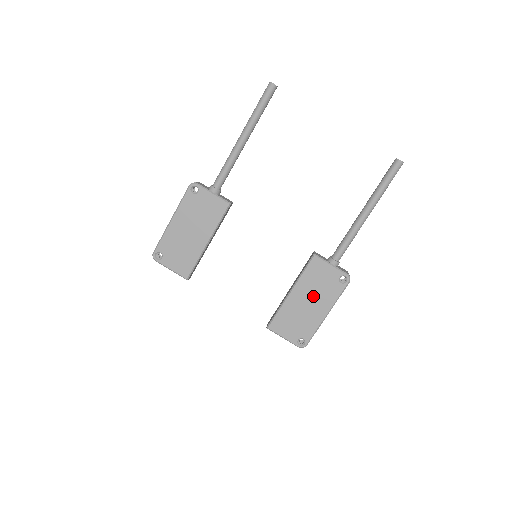
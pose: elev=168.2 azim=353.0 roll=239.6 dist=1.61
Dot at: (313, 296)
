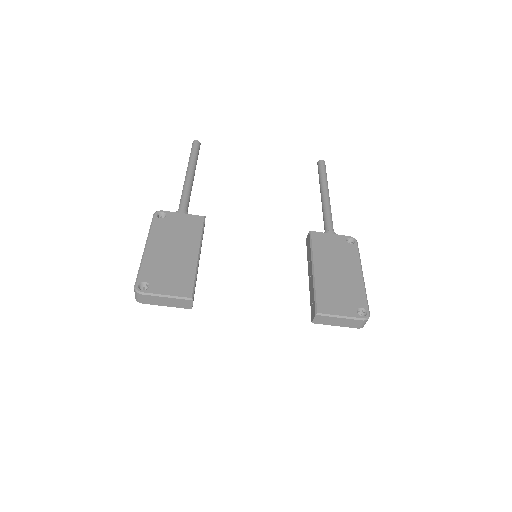
Dot at: (337, 264)
